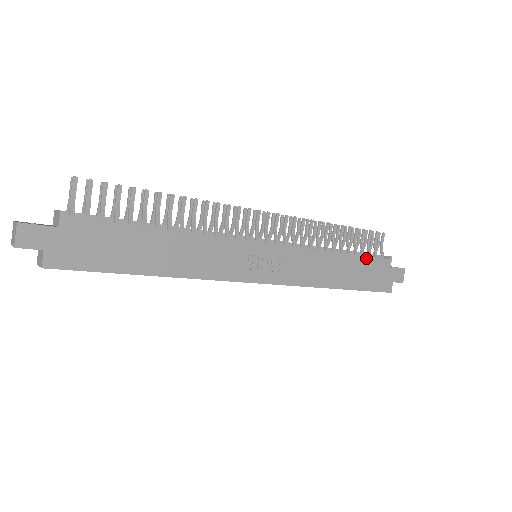
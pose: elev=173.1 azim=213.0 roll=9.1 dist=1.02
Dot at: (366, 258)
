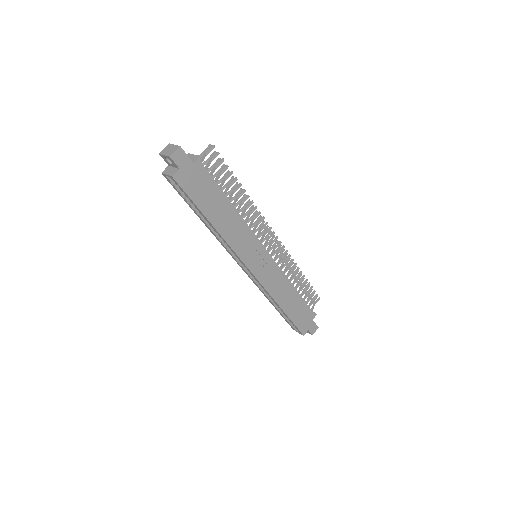
Dot at: (305, 303)
